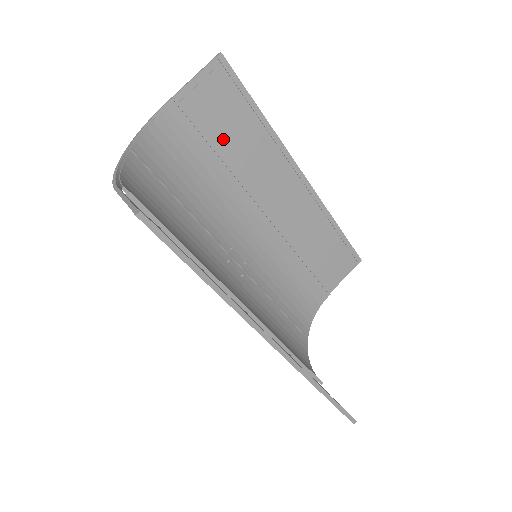
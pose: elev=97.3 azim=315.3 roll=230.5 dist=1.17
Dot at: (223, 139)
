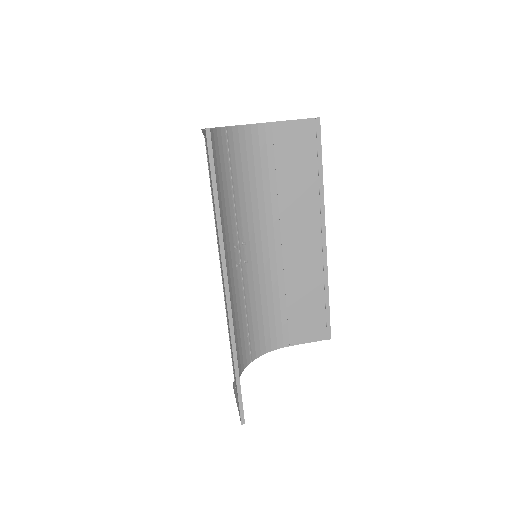
Dot at: (287, 170)
